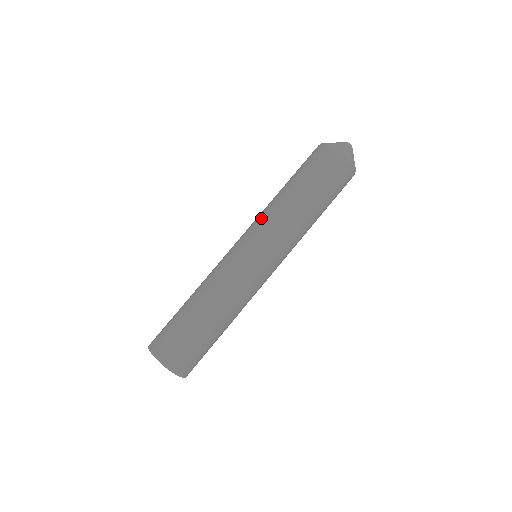
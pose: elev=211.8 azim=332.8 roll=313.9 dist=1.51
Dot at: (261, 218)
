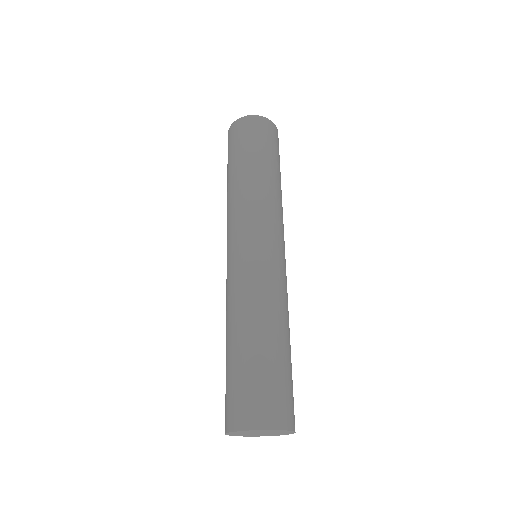
Dot at: occluded
